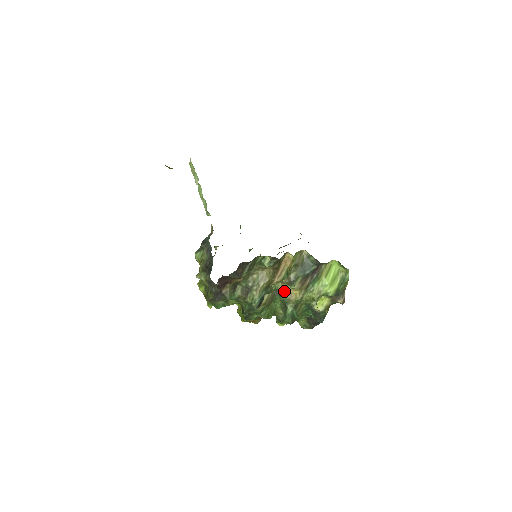
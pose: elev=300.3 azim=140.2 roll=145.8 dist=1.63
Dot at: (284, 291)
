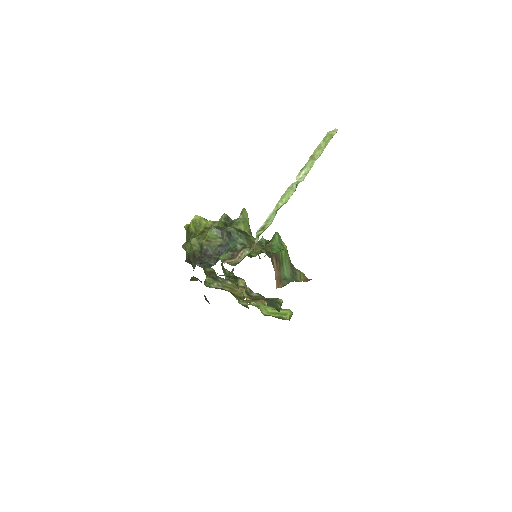
Dot at: (240, 286)
